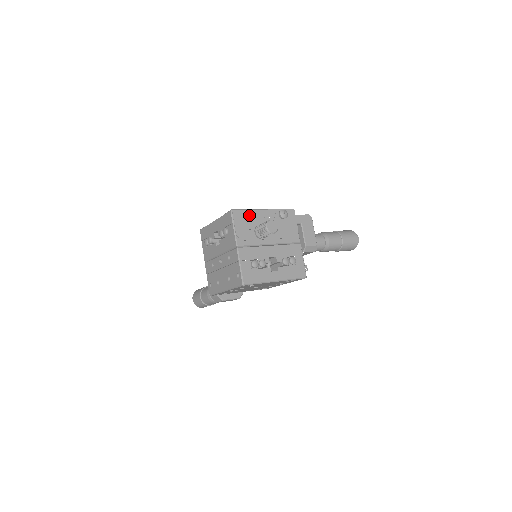
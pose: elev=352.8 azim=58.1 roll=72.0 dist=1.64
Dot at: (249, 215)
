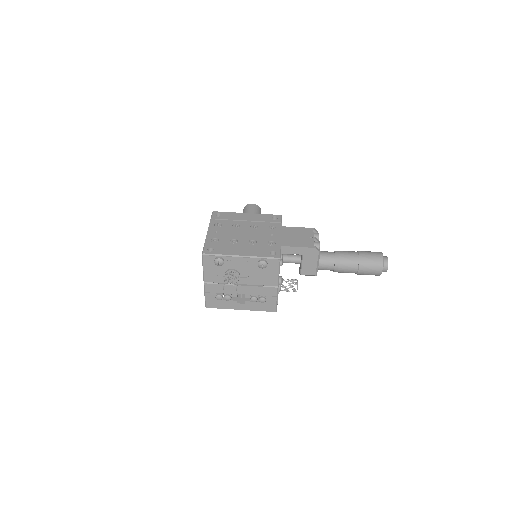
Dot at: (219, 263)
